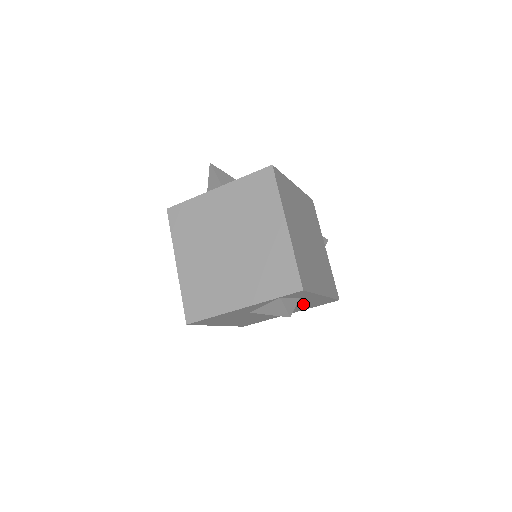
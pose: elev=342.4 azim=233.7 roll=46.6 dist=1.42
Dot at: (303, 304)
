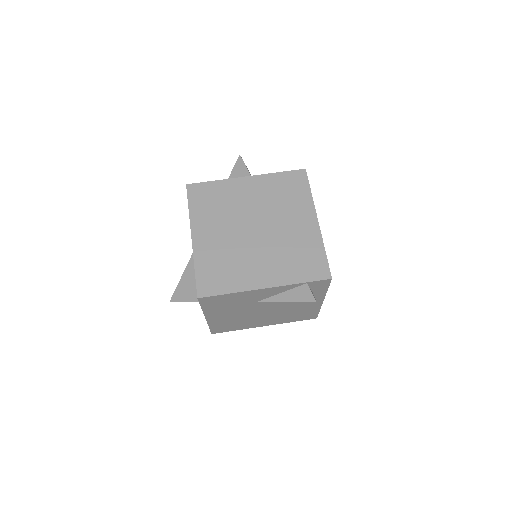
Dot at: (295, 310)
